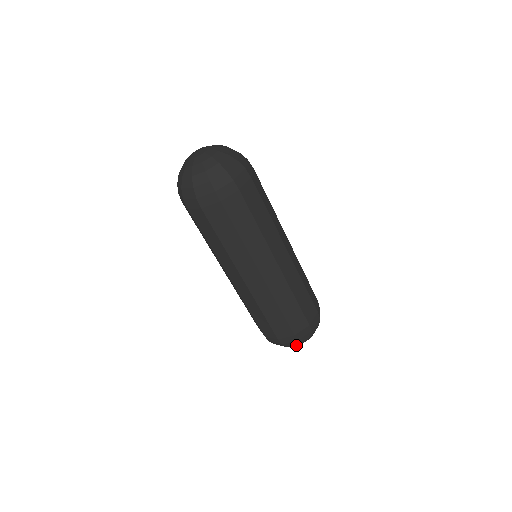
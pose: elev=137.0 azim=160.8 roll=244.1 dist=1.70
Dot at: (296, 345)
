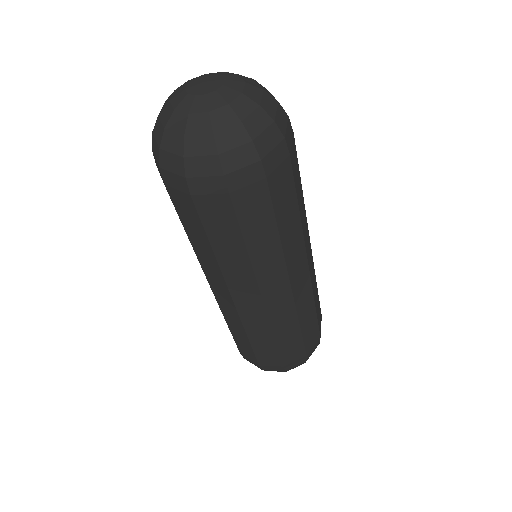
Dot at: occluded
